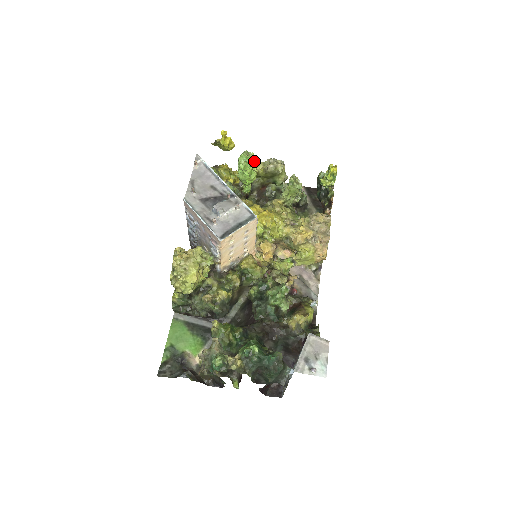
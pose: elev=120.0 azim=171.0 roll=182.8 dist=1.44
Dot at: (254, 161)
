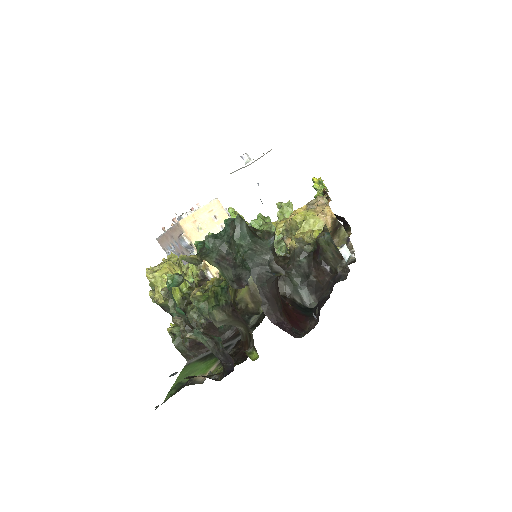
Dot at: occluded
